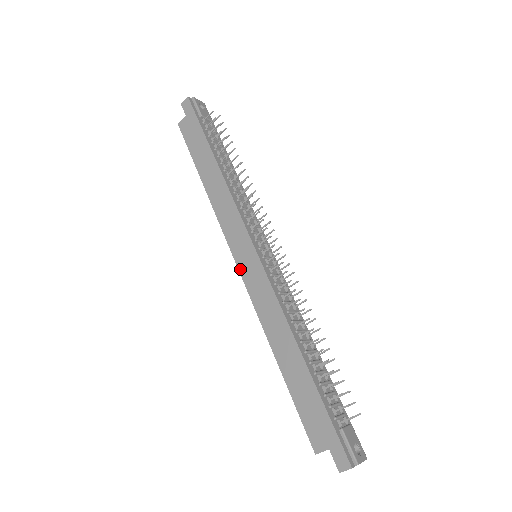
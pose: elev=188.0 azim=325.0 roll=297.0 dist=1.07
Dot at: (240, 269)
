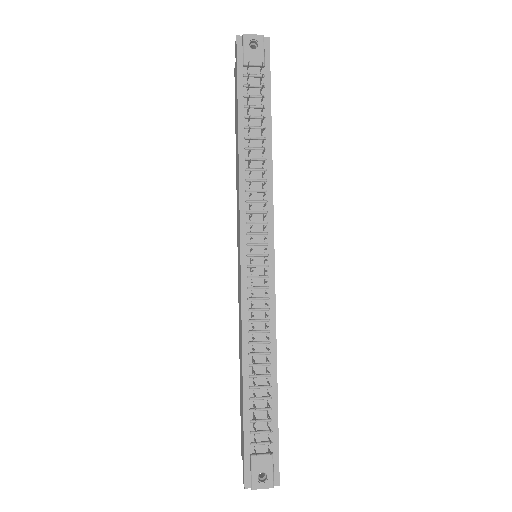
Dot at: (238, 266)
